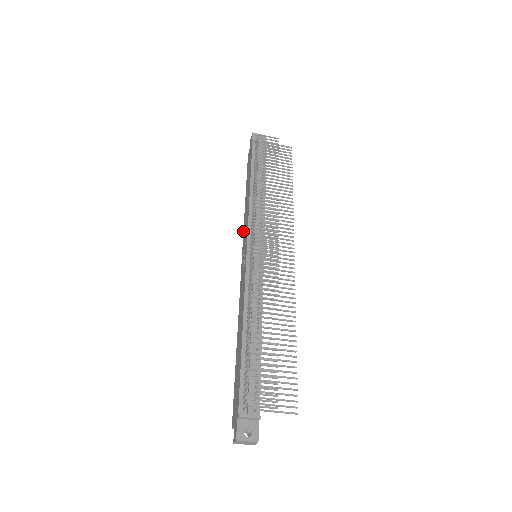
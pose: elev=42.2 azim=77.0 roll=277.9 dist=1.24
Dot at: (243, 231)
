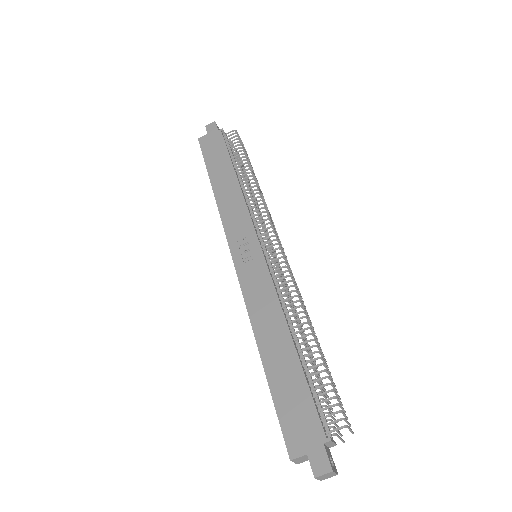
Dot at: (222, 221)
